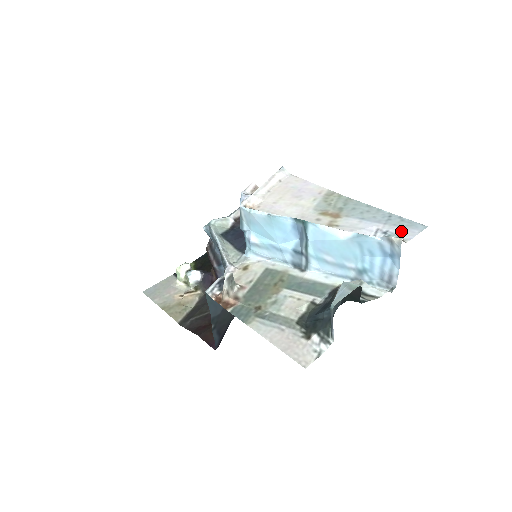
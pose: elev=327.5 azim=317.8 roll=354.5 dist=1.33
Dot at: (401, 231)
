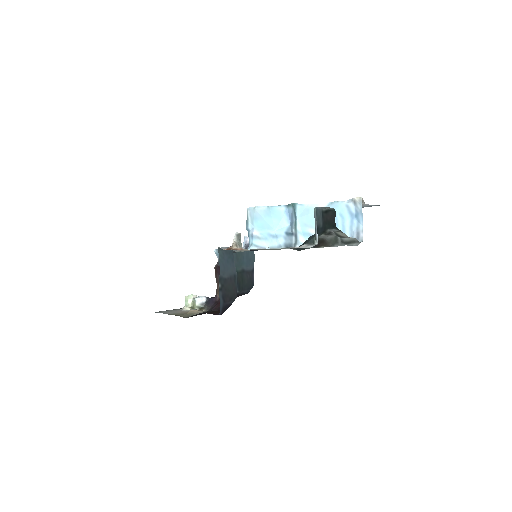
Dot at: (362, 205)
